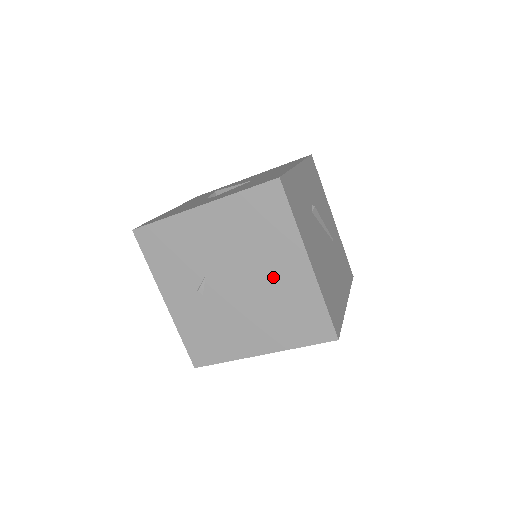
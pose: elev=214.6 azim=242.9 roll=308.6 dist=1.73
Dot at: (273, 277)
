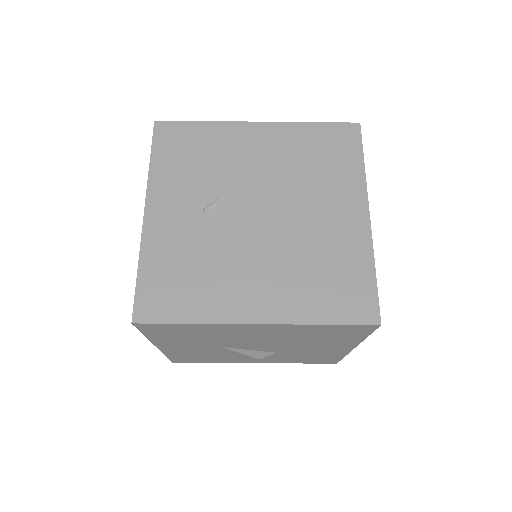
Dot at: (316, 219)
